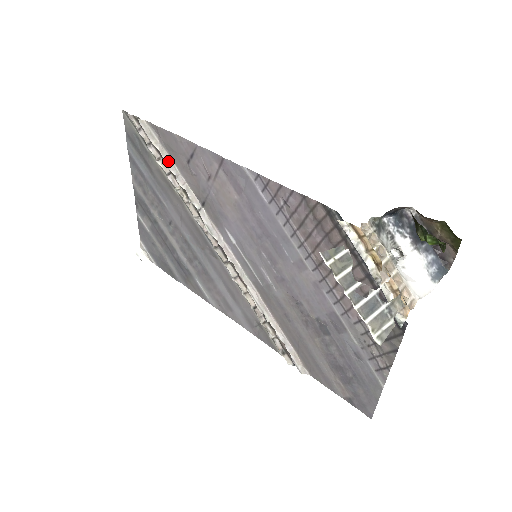
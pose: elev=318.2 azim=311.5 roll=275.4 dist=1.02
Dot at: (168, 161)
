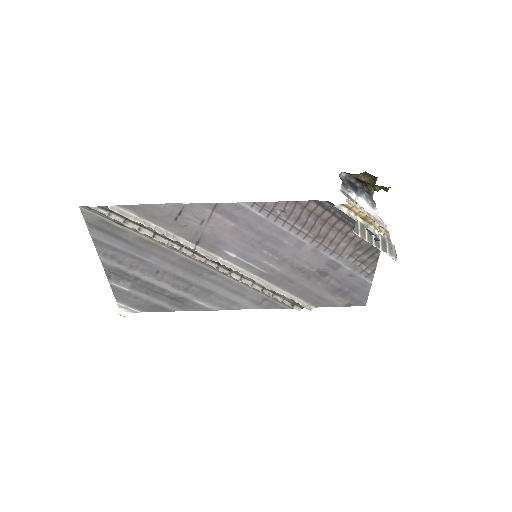
Dot at: (151, 227)
